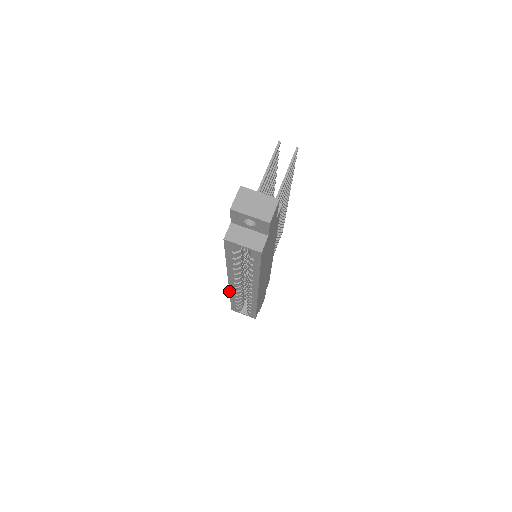
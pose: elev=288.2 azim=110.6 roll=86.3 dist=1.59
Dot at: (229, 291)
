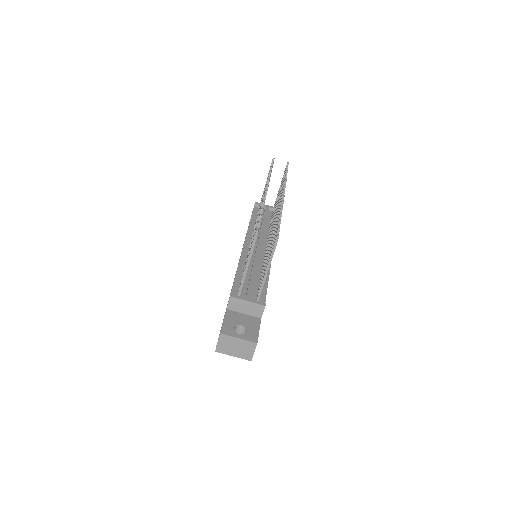
Dot at: occluded
